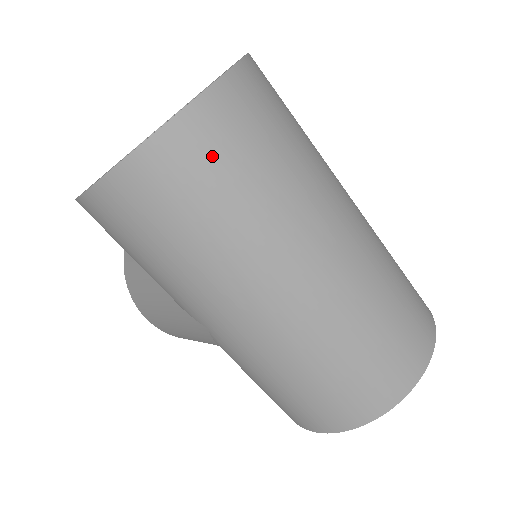
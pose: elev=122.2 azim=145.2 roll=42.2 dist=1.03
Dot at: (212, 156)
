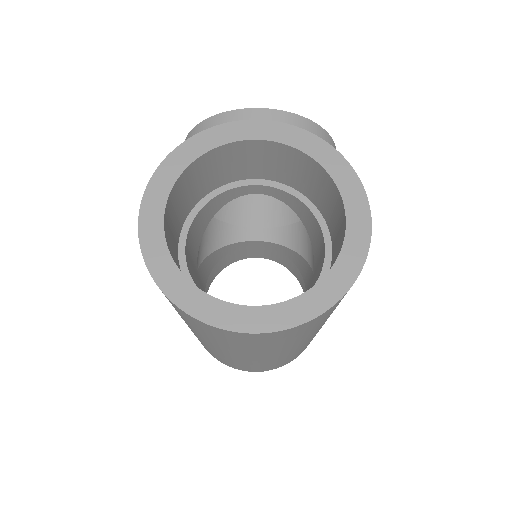
Dot at: (210, 332)
